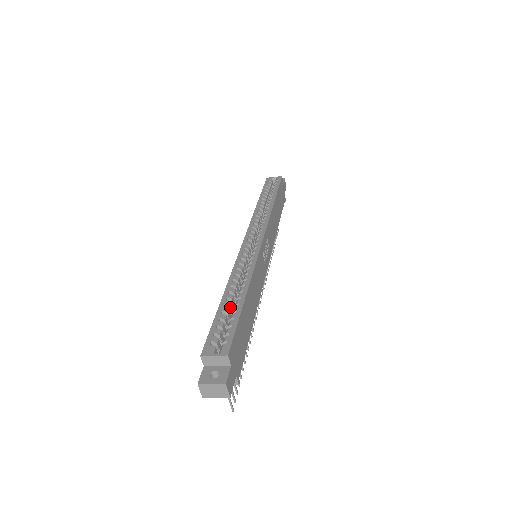
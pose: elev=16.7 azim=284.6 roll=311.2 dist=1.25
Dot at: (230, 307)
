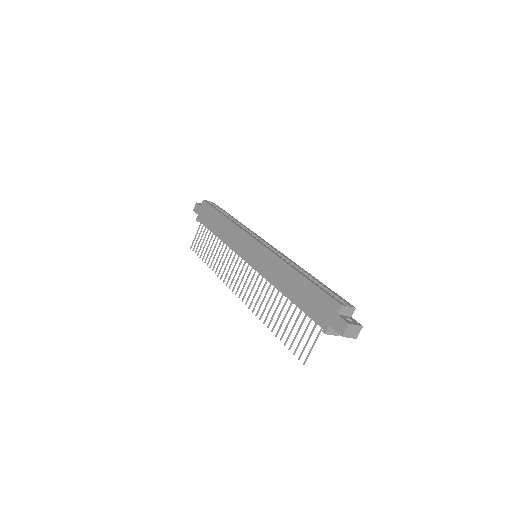
Dot at: occluded
